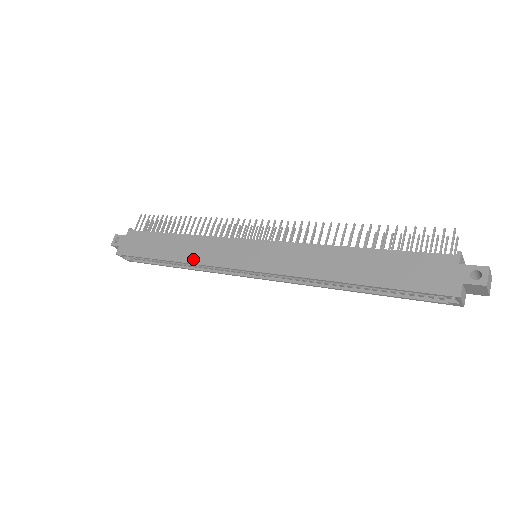
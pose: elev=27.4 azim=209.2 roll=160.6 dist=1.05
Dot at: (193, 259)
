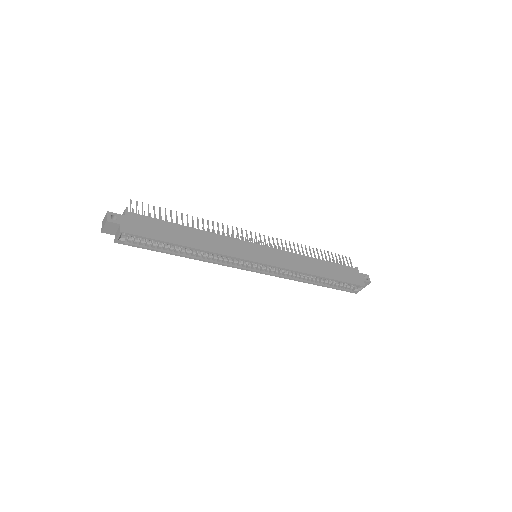
Dot at: (217, 250)
